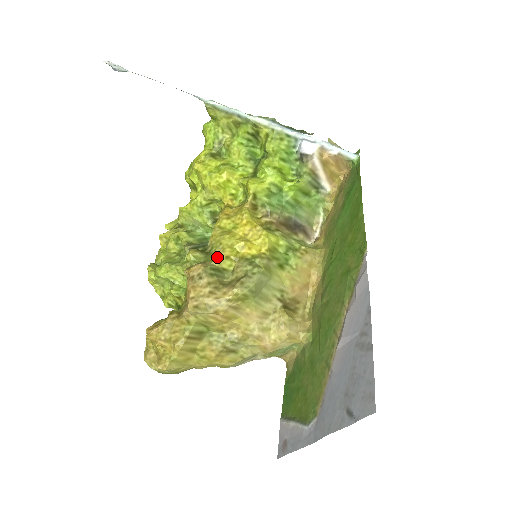
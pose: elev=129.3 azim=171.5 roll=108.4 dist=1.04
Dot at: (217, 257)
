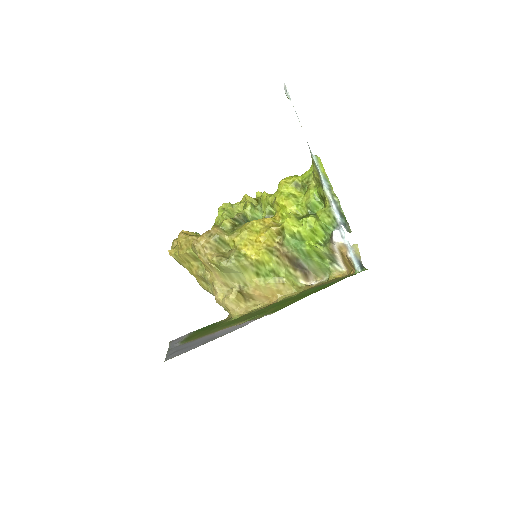
Dot at: (231, 236)
